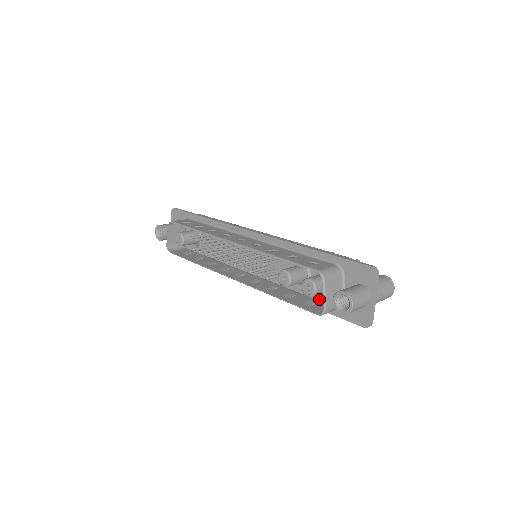
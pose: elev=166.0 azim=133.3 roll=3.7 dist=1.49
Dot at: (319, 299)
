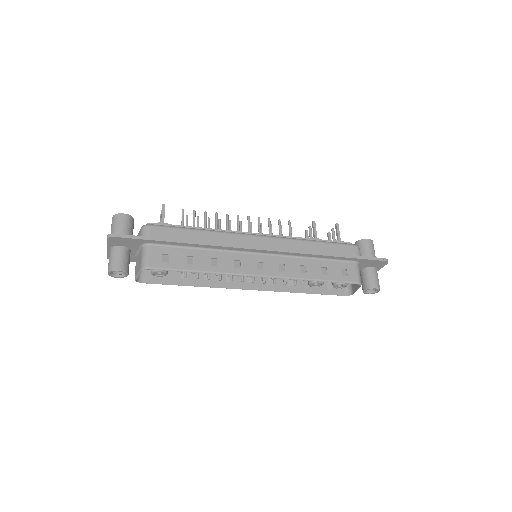
Dot at: occluded
